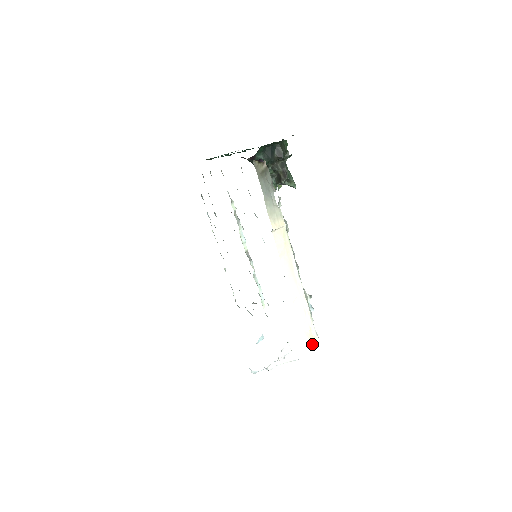
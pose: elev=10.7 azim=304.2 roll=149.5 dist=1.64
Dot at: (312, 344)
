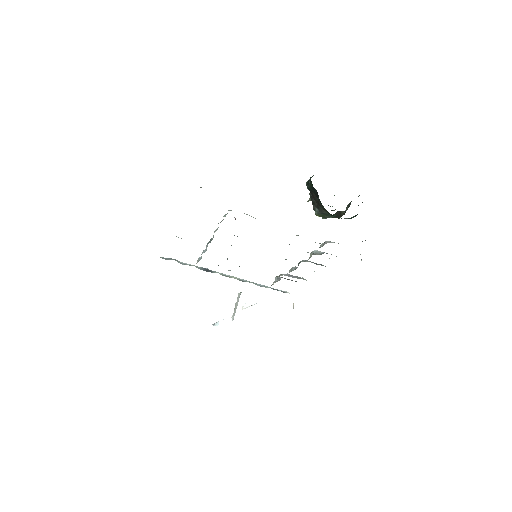
Dot at: (293, 306)
